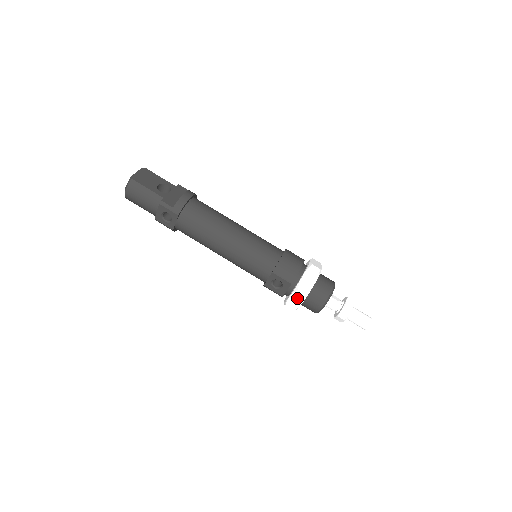
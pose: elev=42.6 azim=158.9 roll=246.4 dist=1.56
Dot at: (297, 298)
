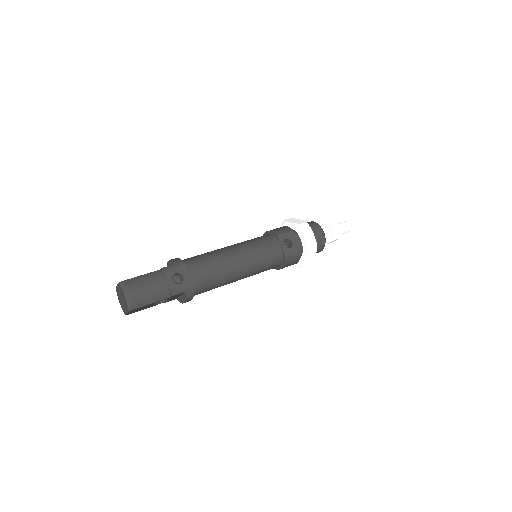
Dot at: (307, 232)
